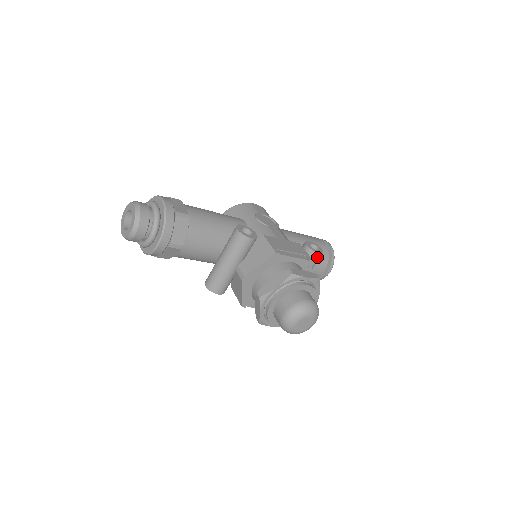
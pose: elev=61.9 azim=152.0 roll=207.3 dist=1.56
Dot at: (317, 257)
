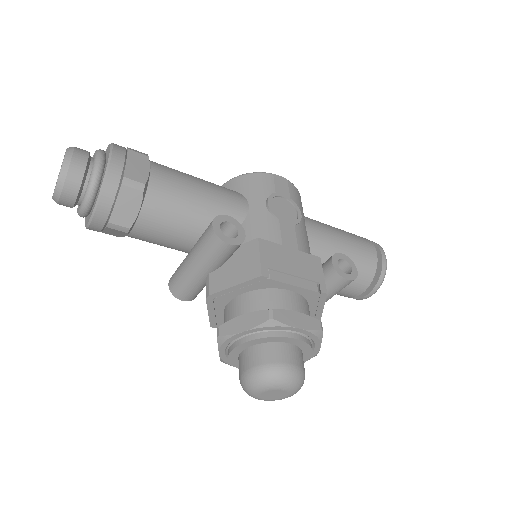
Dot at: (343, 283)
